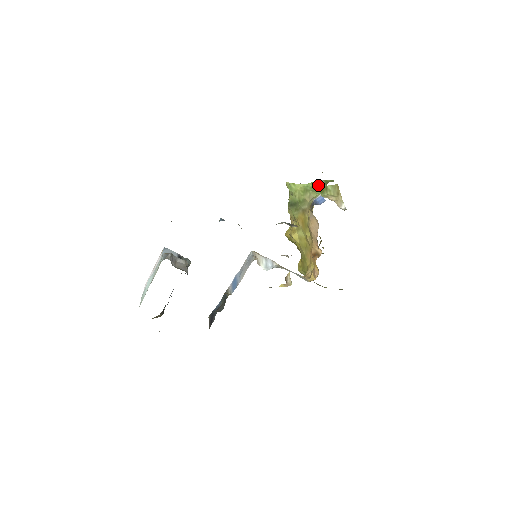
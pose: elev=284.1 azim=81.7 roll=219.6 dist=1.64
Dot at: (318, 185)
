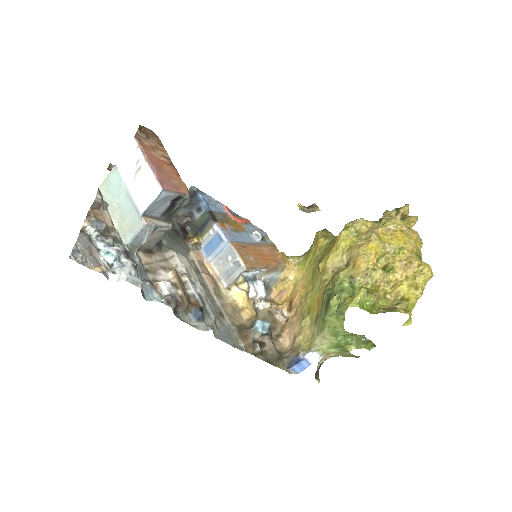
Dot at: (358, 336)
